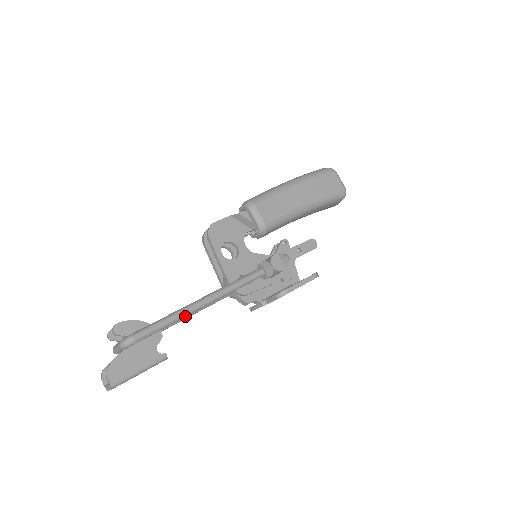
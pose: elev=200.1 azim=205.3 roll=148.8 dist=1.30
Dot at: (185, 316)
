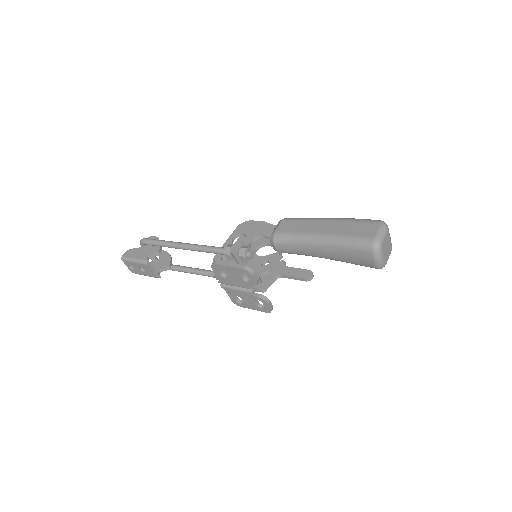
Dot at: (169, 246)
